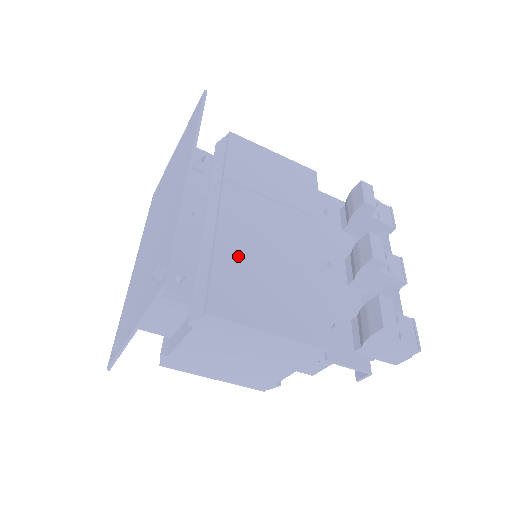
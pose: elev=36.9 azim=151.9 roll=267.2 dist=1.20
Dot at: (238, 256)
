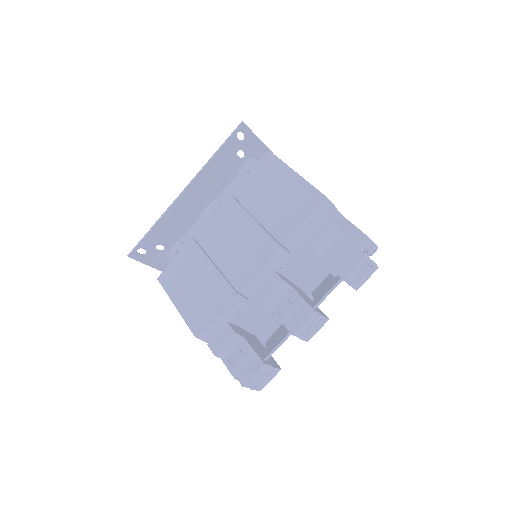
Dot at: (196, 253)
